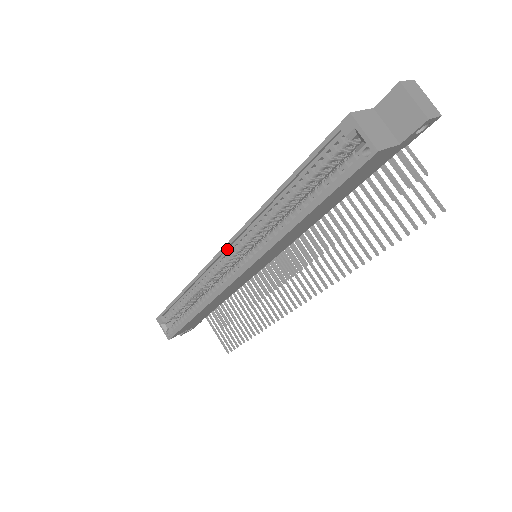
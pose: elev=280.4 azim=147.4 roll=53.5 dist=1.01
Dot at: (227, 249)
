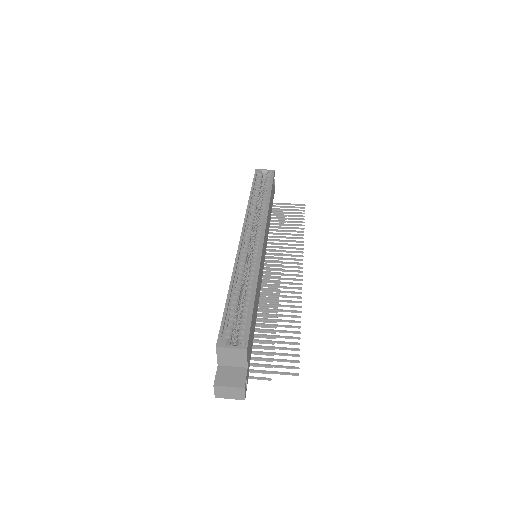
Dot at: (243, 237)
